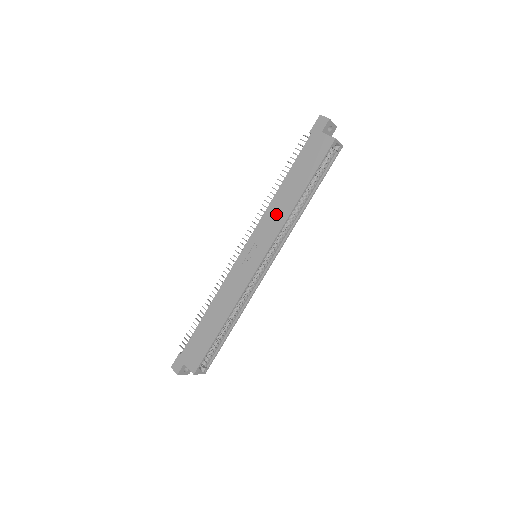
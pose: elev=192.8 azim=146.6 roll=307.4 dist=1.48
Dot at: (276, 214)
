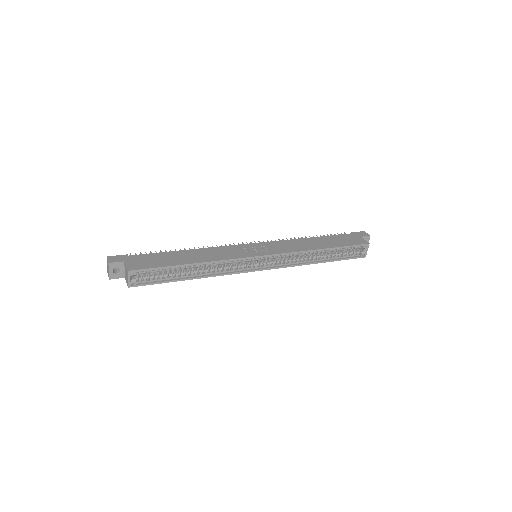
Dot at: (297, 245)
